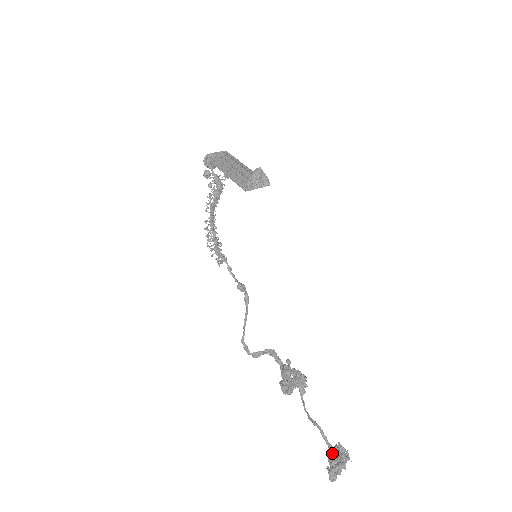
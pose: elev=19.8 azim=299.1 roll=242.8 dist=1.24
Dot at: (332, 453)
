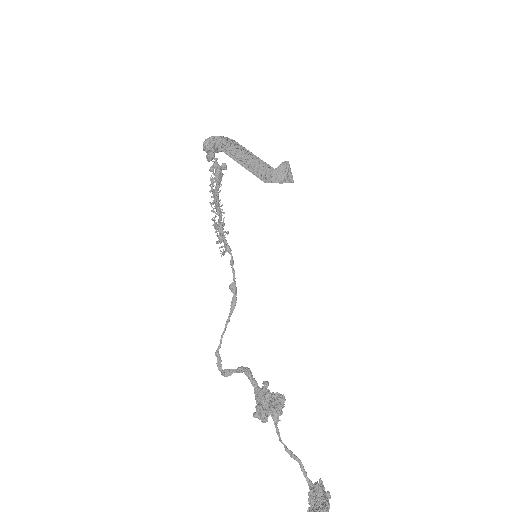
Dot at: (319, 490)
